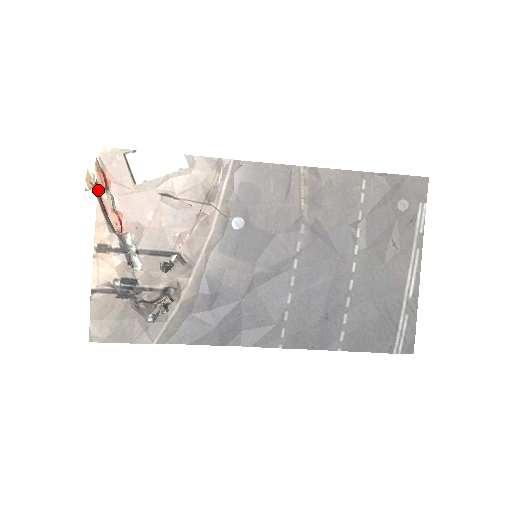
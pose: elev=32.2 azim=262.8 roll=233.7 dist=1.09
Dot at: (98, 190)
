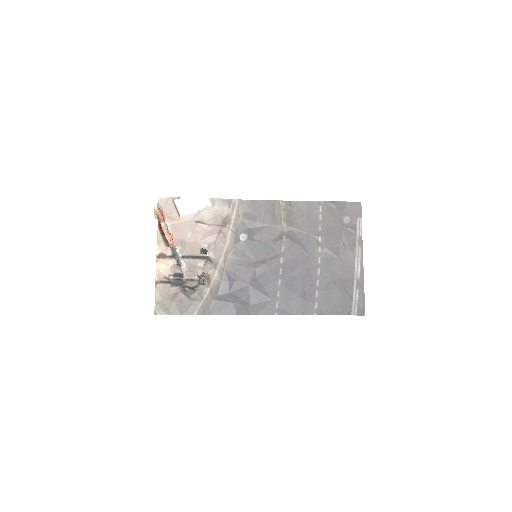
Dot at: (158, 221)
